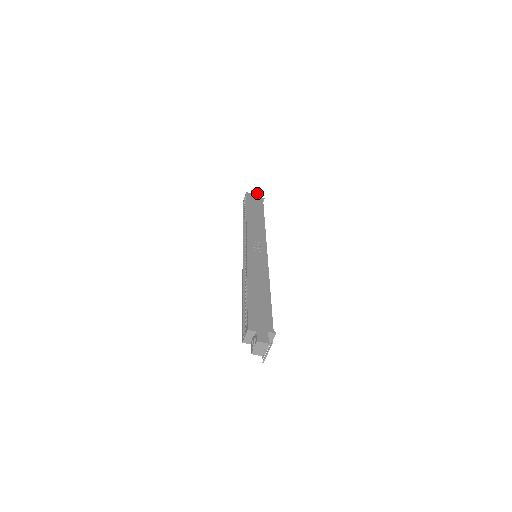
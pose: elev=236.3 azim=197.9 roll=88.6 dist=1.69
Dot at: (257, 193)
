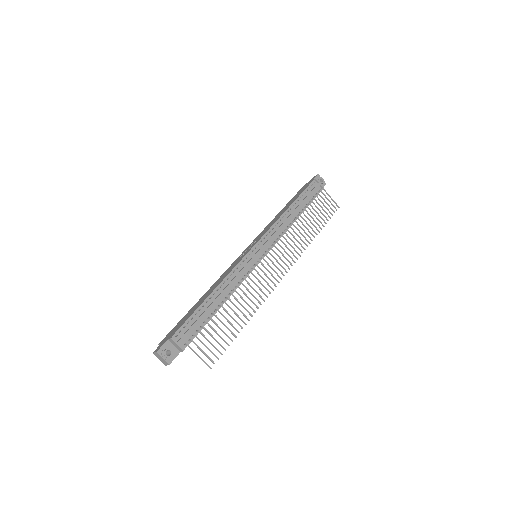
Dot at: (314, 177)
